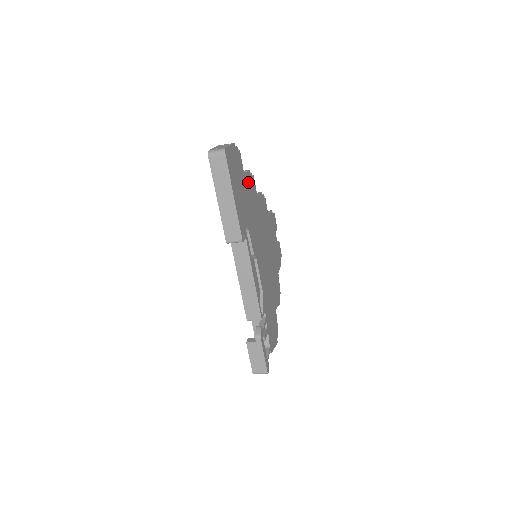
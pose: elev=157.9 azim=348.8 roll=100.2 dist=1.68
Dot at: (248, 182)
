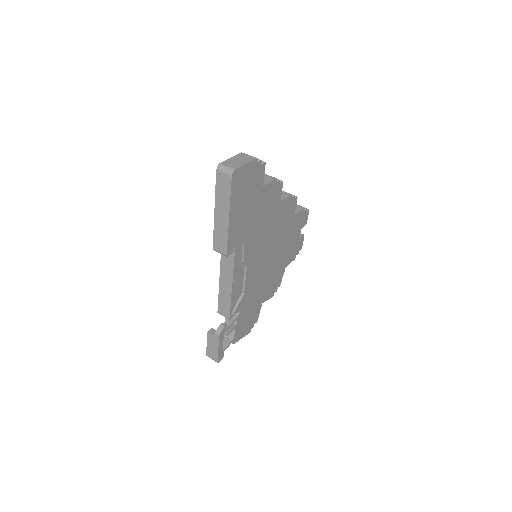
Dot at: (268, 192)
